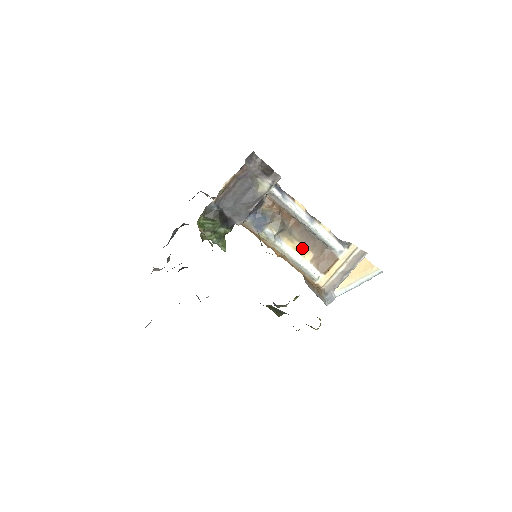
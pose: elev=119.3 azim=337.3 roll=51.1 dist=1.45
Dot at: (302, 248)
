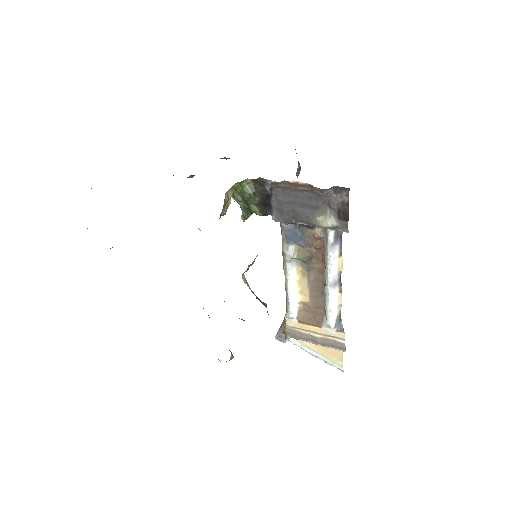
Dot at: (306, 288)
